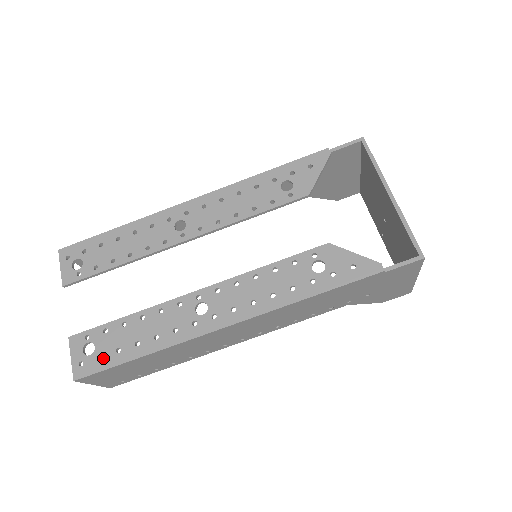
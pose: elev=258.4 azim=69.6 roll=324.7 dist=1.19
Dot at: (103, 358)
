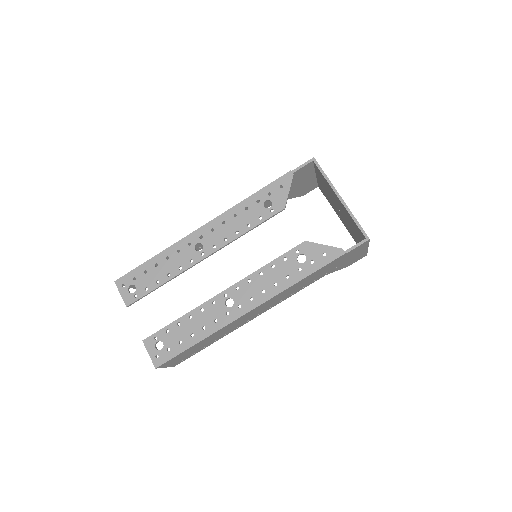
Dot at: (171, 349)
